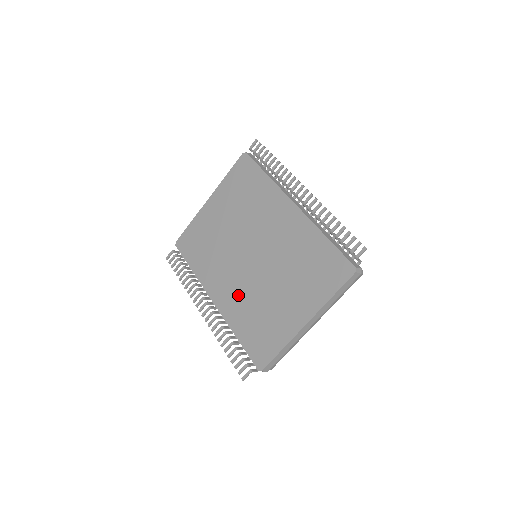
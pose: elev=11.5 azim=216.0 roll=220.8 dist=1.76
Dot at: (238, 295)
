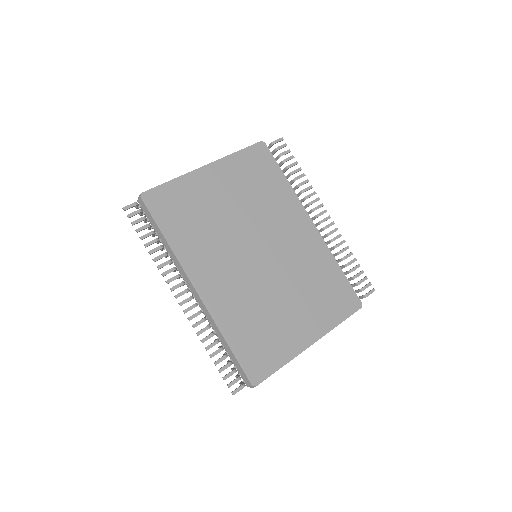
Dot at: (236, 293)
